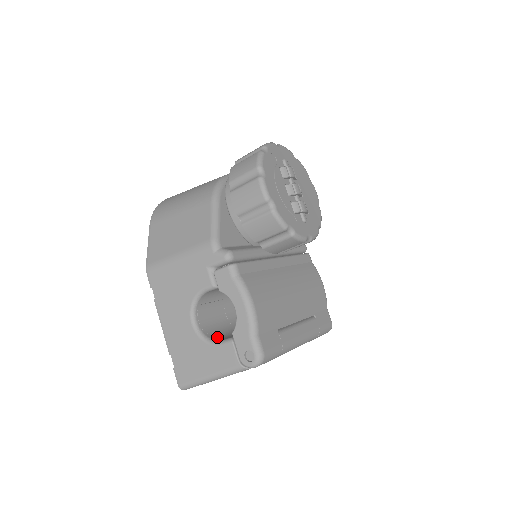
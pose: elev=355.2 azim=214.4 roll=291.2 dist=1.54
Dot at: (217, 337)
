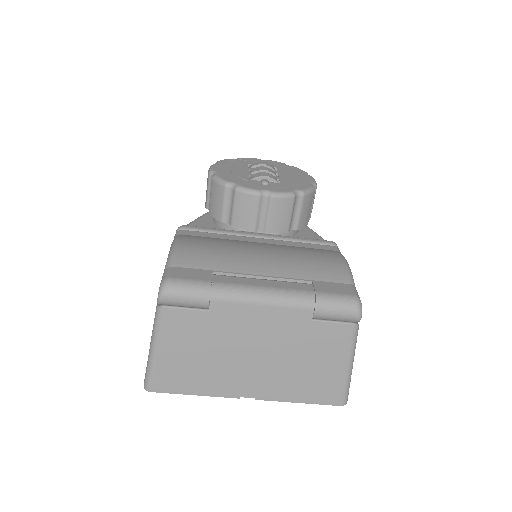
Dot at: occluded
